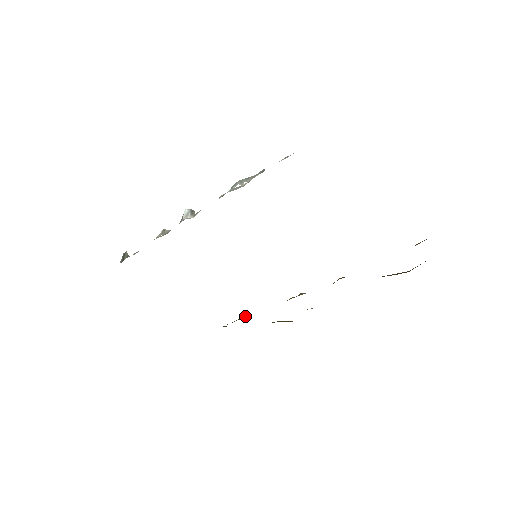
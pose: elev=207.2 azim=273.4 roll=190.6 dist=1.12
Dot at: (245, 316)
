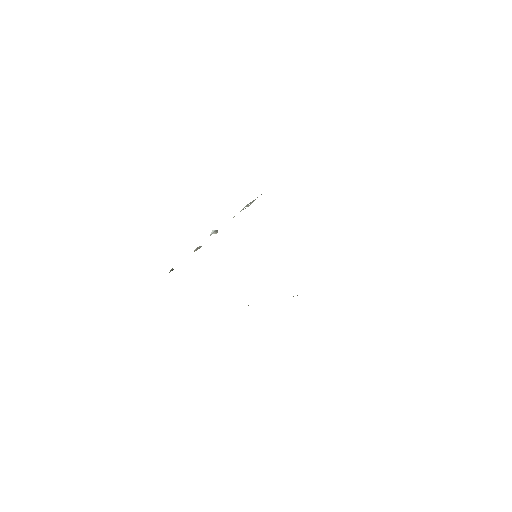
Dot at: occluded
